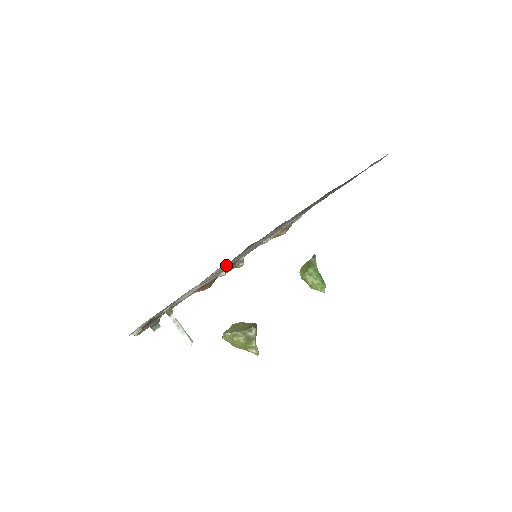
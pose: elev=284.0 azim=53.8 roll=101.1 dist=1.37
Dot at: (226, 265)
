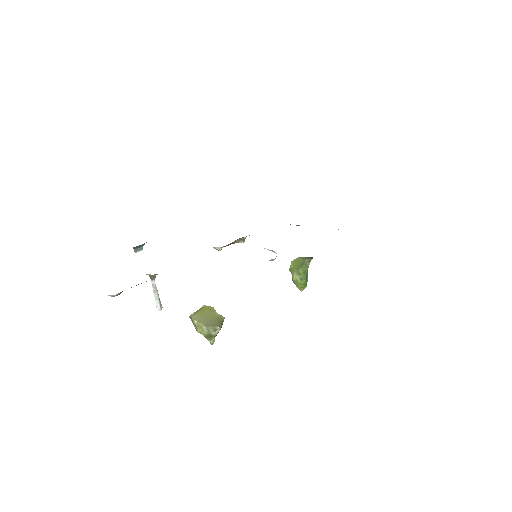
Dot at: occluded
